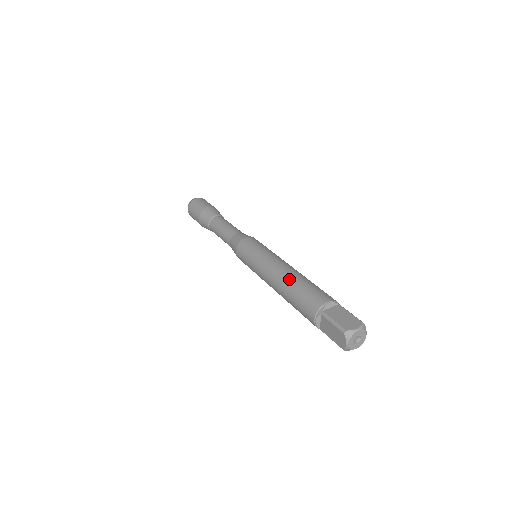
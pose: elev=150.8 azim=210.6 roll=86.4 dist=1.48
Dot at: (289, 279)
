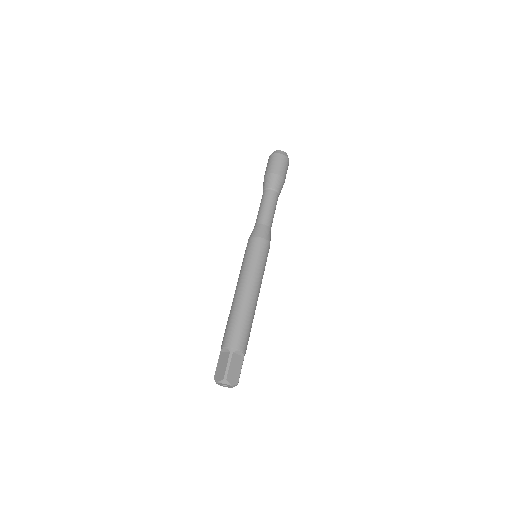
Dot at: (231, 307)
